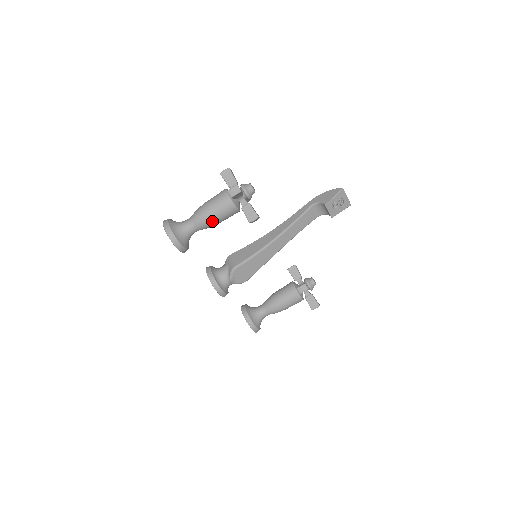
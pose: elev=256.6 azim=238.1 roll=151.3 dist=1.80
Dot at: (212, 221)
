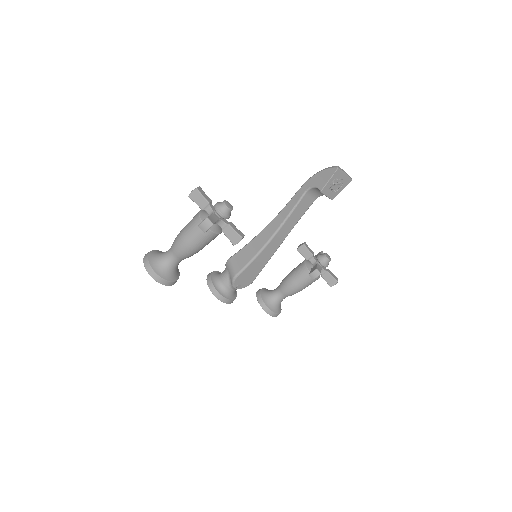
Dot at: (193, 251)
